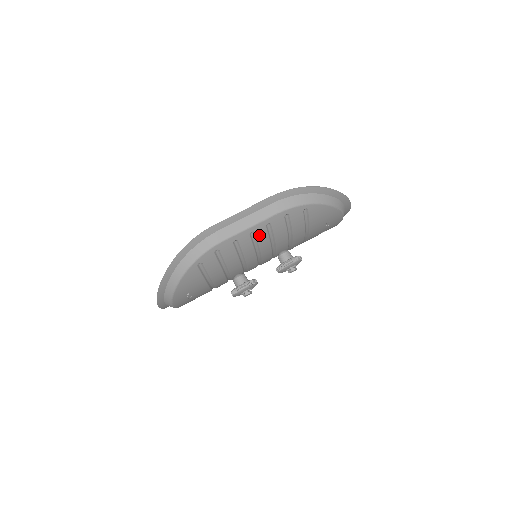
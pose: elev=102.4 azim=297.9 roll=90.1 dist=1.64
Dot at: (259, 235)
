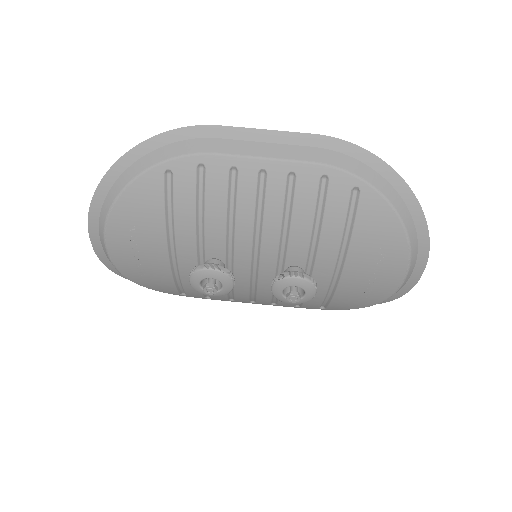
Dot at: (271, 185)
